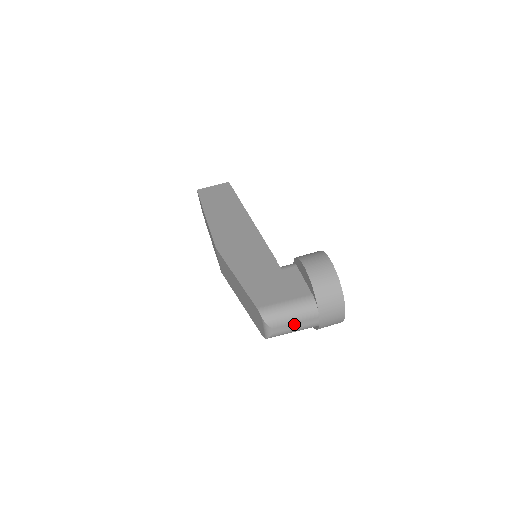
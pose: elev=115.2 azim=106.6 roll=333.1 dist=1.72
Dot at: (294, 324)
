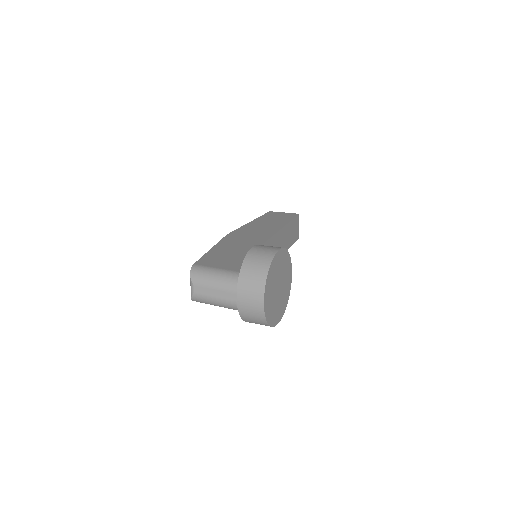
Dot at: (213, 291)
